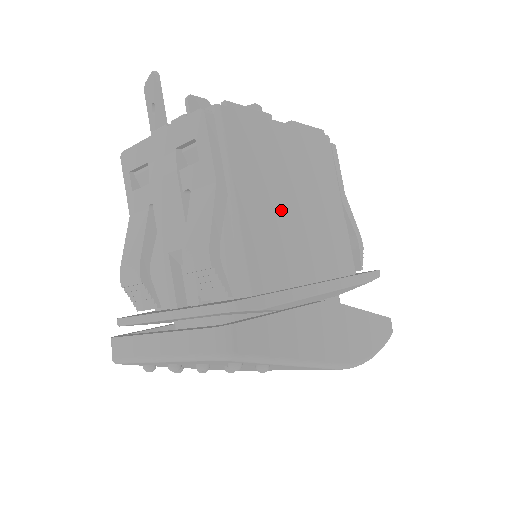
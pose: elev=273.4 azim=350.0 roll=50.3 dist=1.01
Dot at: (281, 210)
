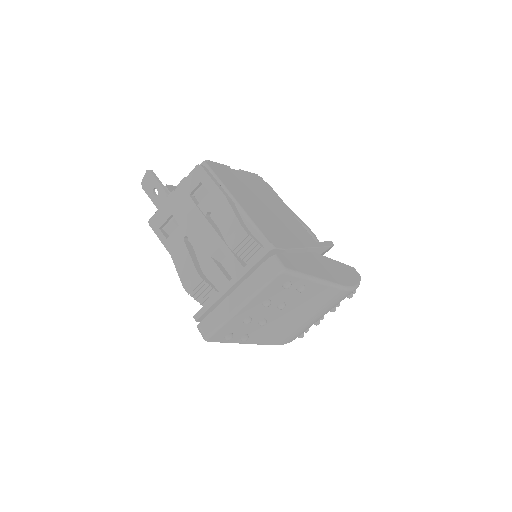
Dot at: (262, 211)
